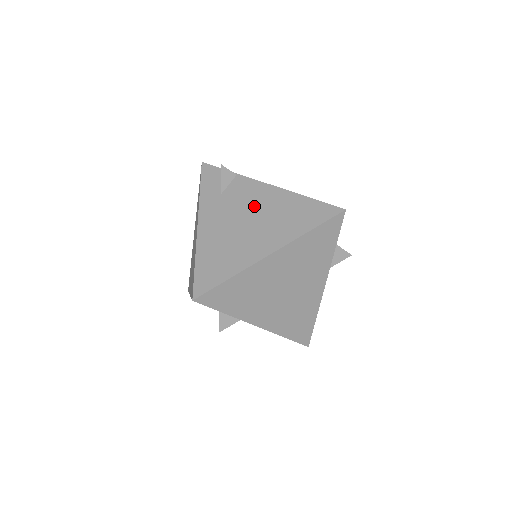
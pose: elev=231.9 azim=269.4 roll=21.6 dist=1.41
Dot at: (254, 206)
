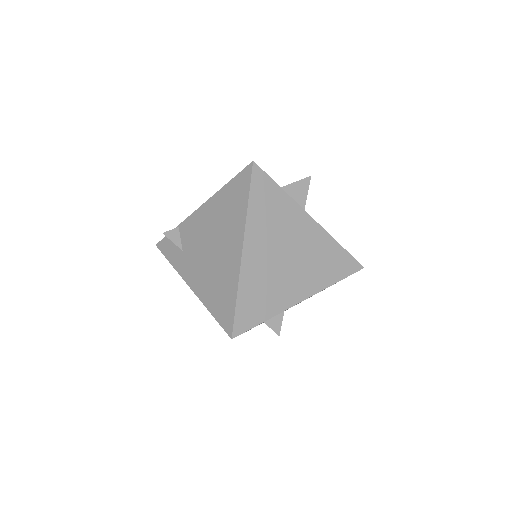
Dot at: (205, 233)
